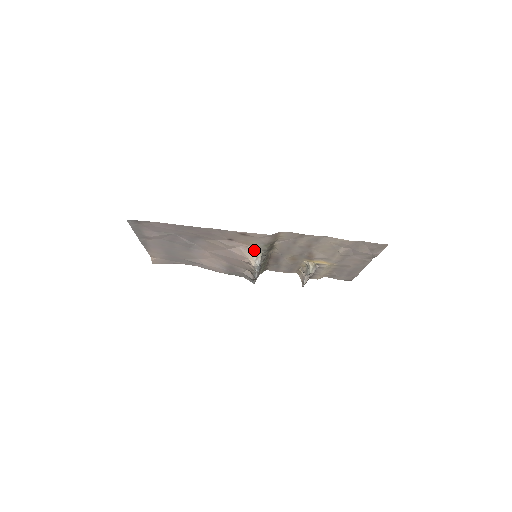
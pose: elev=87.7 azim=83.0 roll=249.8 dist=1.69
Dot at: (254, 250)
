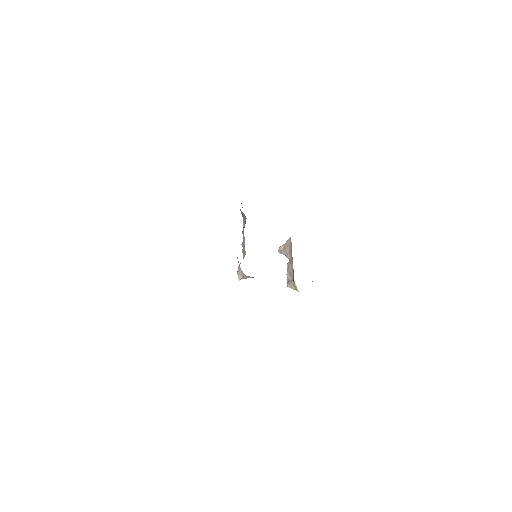
Dot at: occluded
